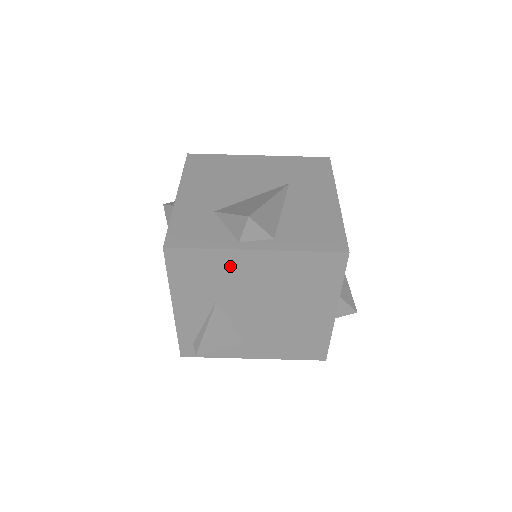
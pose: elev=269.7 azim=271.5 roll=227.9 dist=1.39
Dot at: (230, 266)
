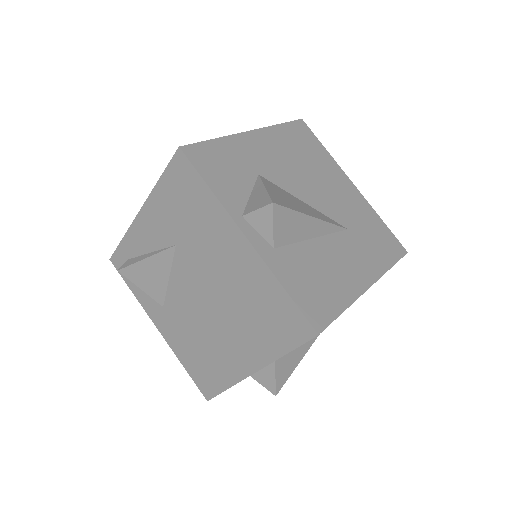
Dot at: (213, 227)
